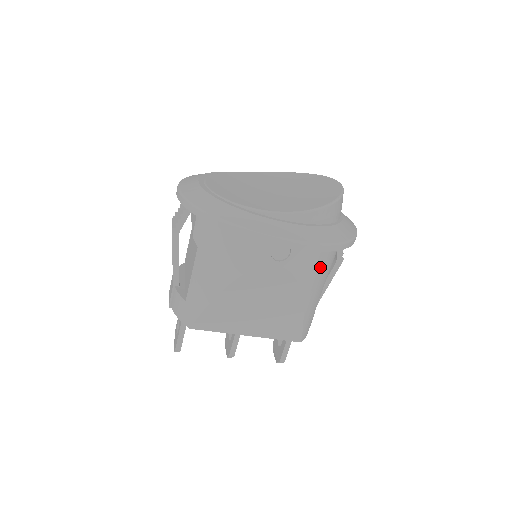
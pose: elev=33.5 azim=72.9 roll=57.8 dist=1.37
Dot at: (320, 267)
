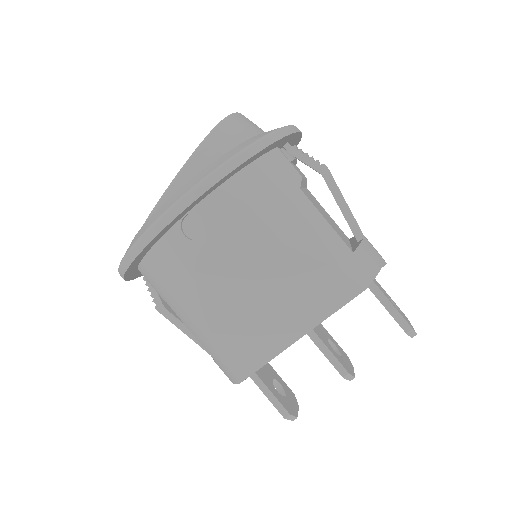
Dot at: (265, 197)
